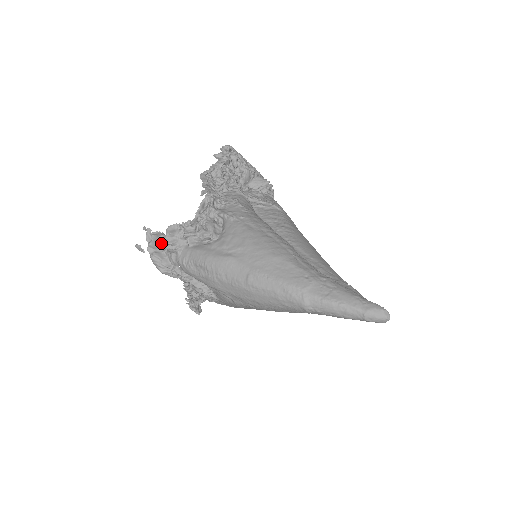
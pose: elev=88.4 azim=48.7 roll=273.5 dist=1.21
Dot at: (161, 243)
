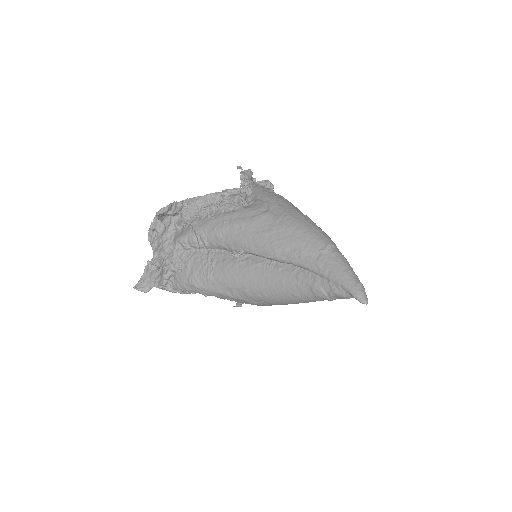
Dot at: occluded
